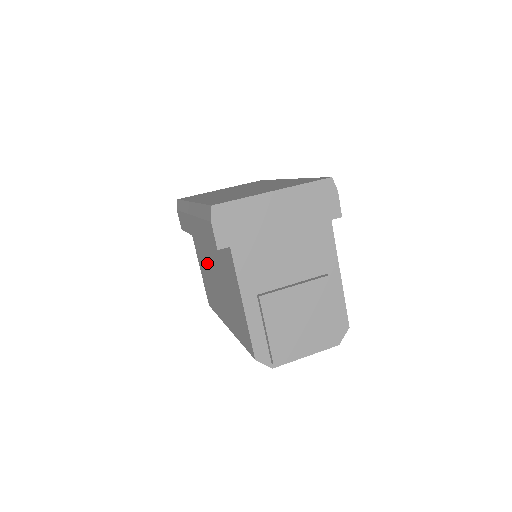
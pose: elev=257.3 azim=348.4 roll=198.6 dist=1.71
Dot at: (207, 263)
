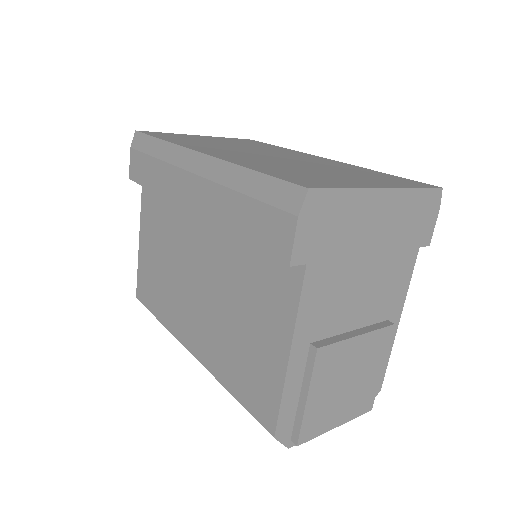
Dot at: (175, 247)
